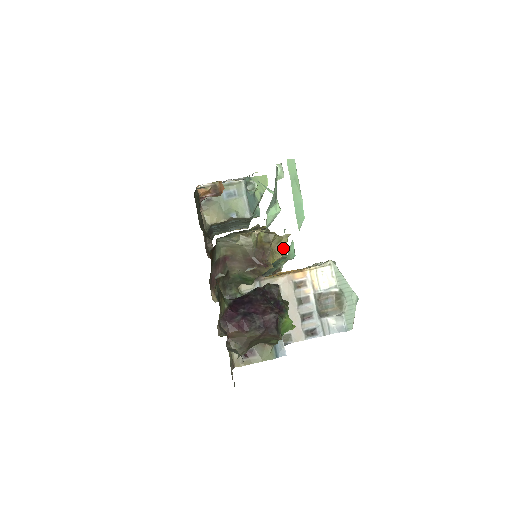
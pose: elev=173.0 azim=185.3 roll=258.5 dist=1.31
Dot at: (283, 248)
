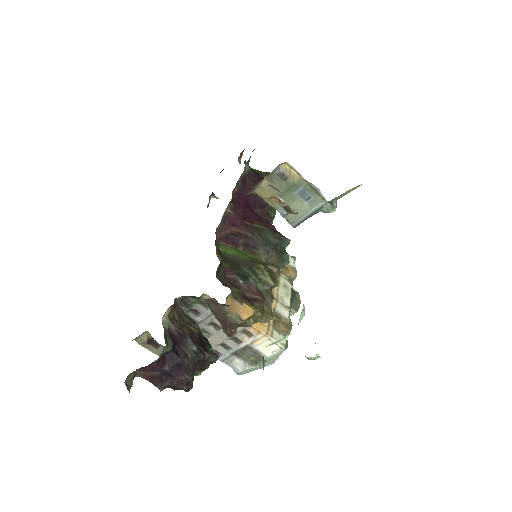
Dot at: occluded
